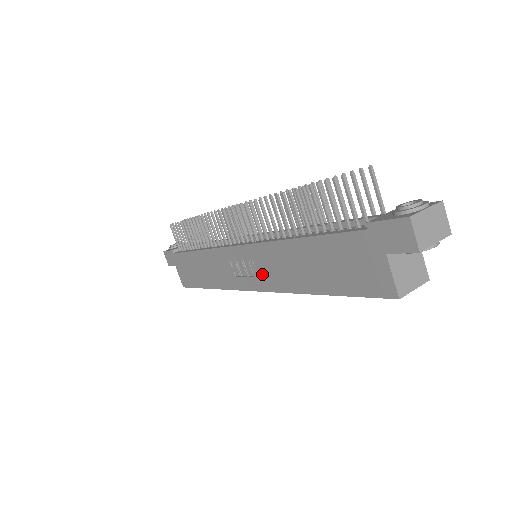
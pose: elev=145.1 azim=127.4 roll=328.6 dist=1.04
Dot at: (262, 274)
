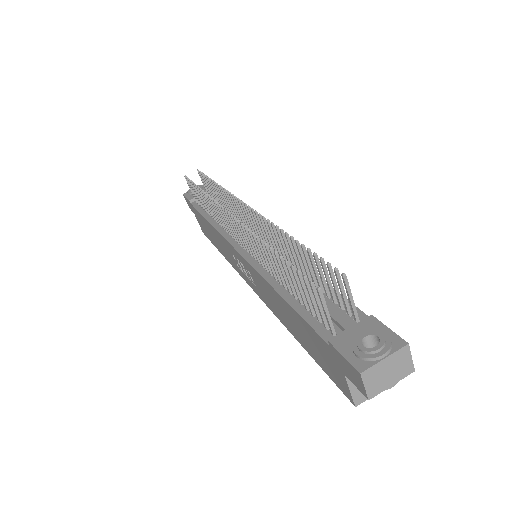
Dot at: (256, 286)
